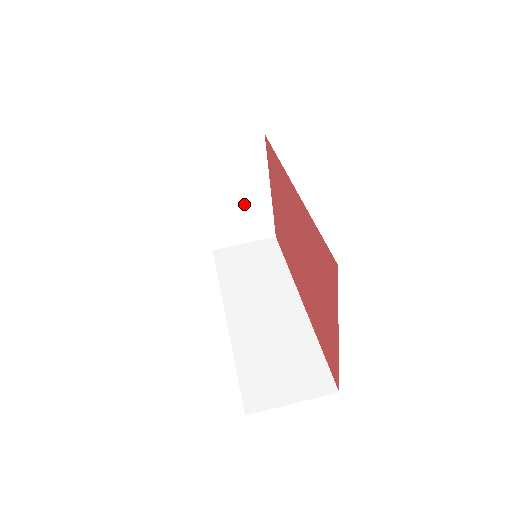
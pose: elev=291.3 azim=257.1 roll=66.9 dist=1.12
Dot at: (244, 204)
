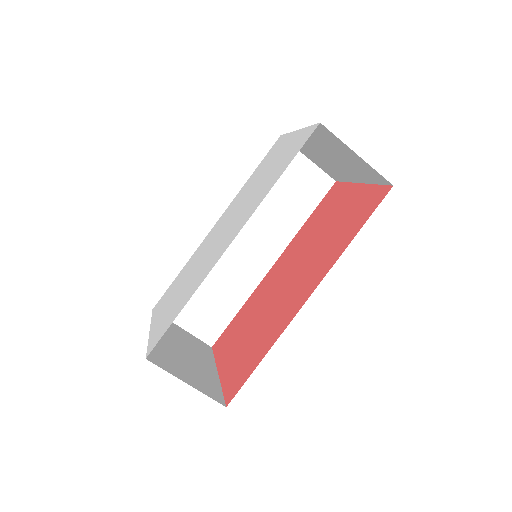
Dot at: (331, 162)
